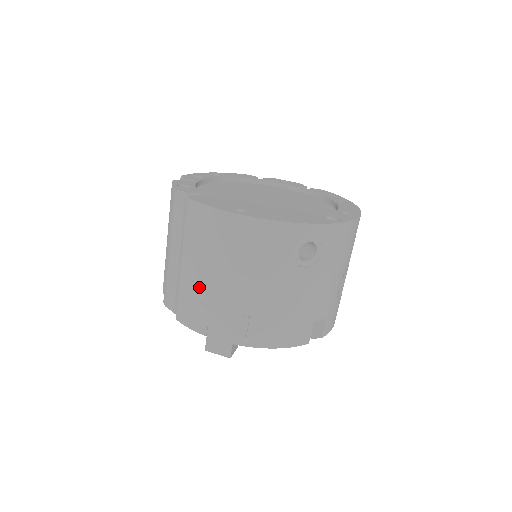
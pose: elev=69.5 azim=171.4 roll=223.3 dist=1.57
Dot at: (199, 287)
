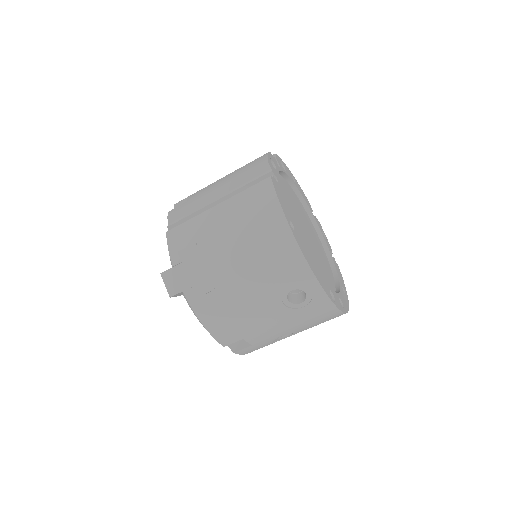
Dot at: (208, 234)
